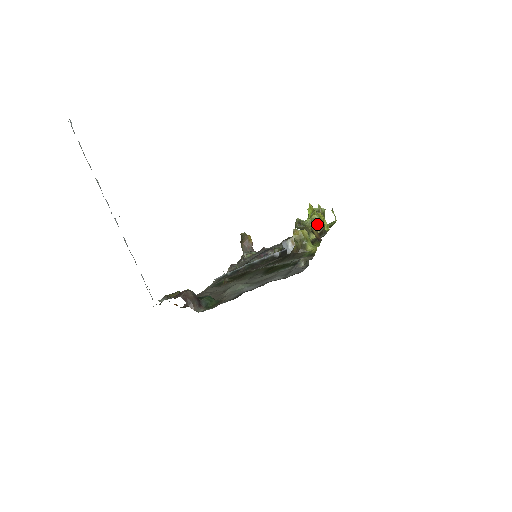
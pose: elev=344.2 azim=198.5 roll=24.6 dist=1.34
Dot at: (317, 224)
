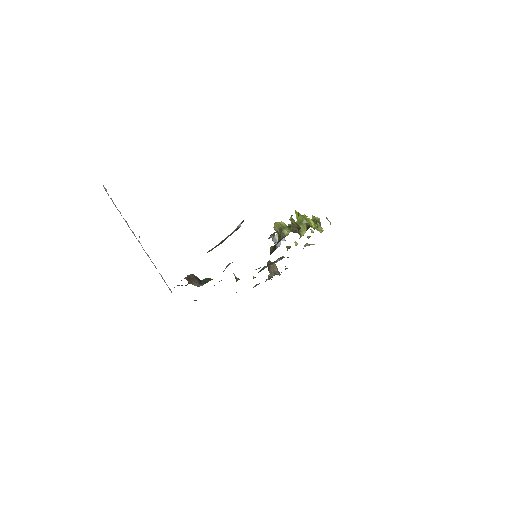
Dot at: (303, 223)
